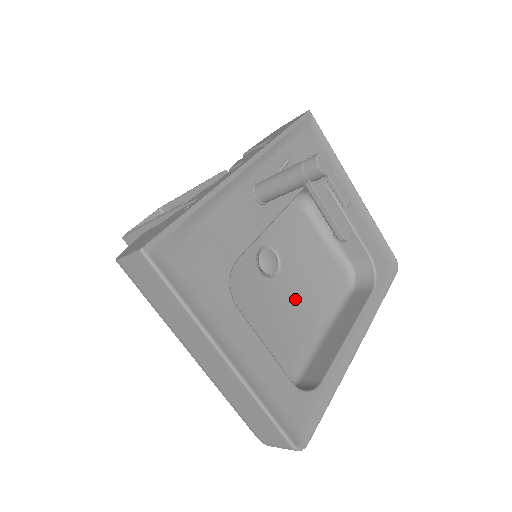
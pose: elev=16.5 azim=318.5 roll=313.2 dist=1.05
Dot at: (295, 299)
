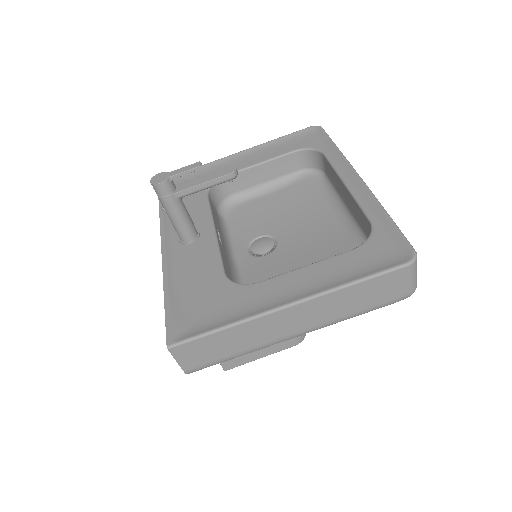
Dot at: (305, 230)
